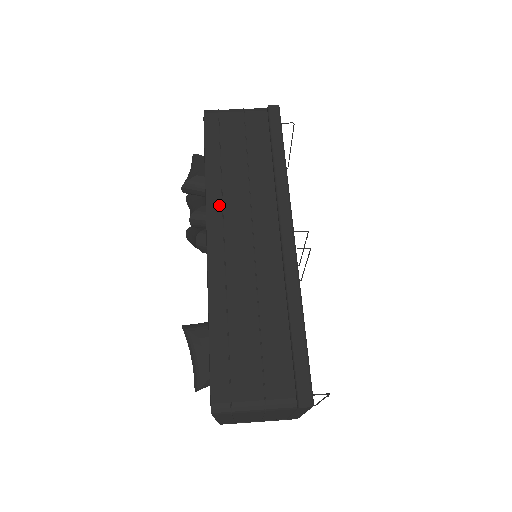
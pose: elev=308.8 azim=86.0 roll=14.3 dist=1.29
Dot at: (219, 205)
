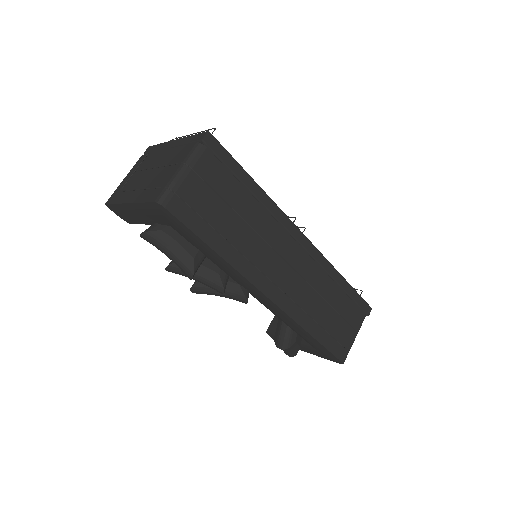
Dot at: (256, 271)
